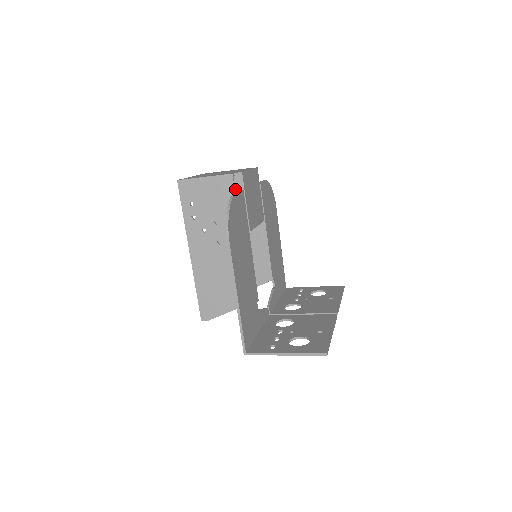
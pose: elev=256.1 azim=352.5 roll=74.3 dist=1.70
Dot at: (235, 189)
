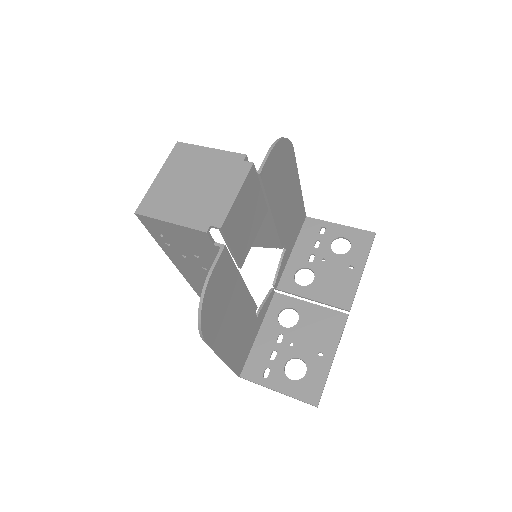
Dot at: occluded
